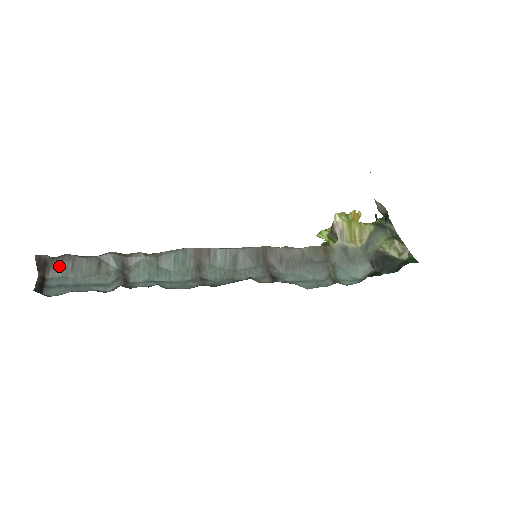
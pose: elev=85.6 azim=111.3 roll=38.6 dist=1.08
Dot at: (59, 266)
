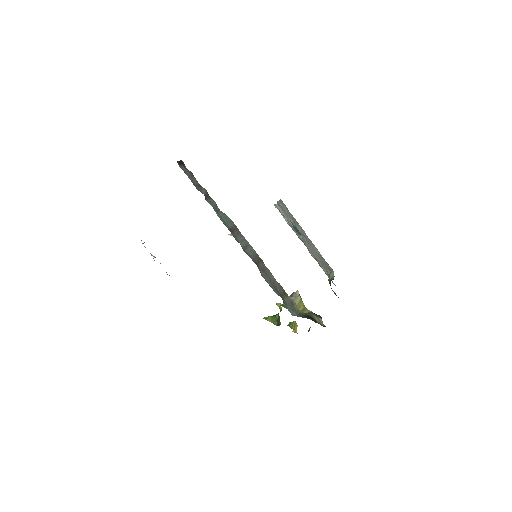
Dot at: (186, 170)
